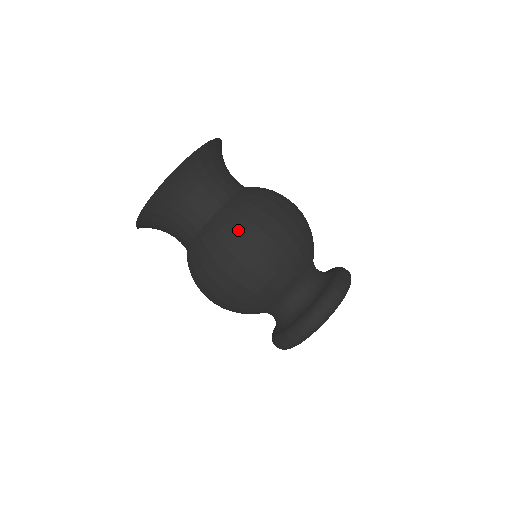
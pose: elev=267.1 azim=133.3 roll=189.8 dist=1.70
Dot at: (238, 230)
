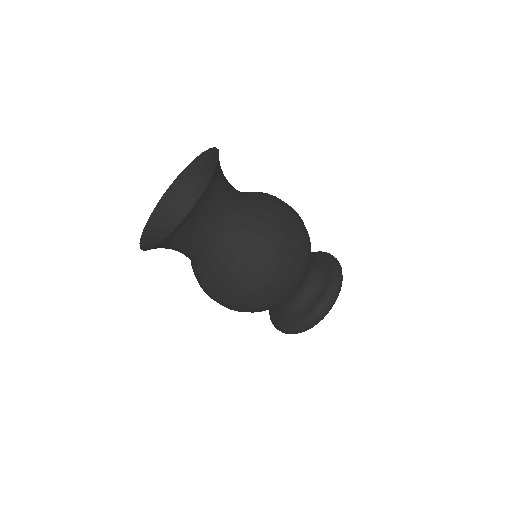
Dot at: (274, 225)
